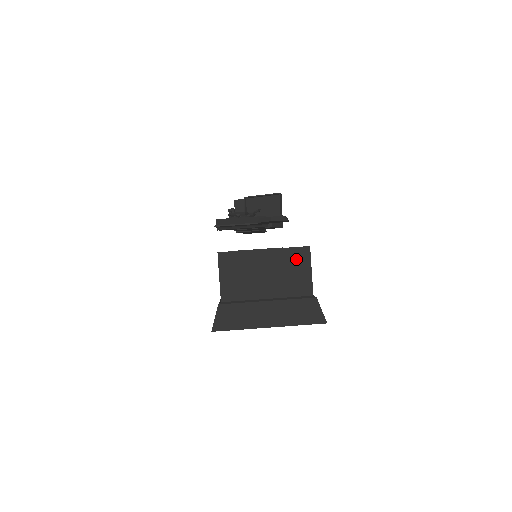
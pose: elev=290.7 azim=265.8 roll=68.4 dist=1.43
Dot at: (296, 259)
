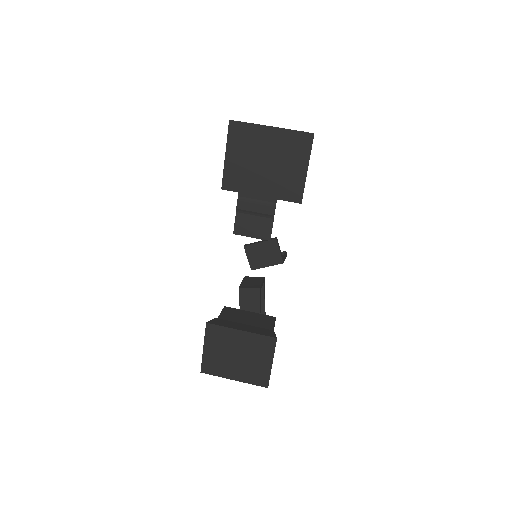
Dot at: occluded
